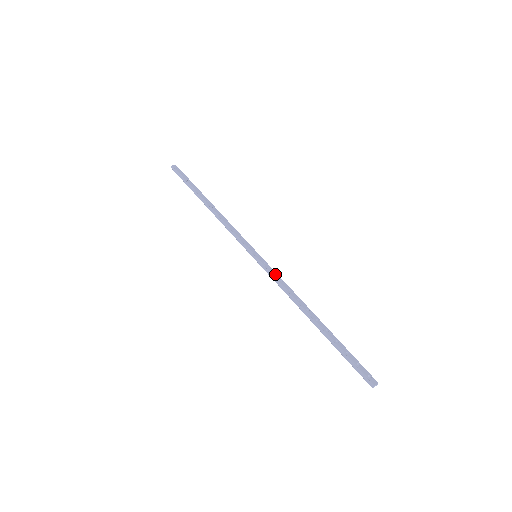
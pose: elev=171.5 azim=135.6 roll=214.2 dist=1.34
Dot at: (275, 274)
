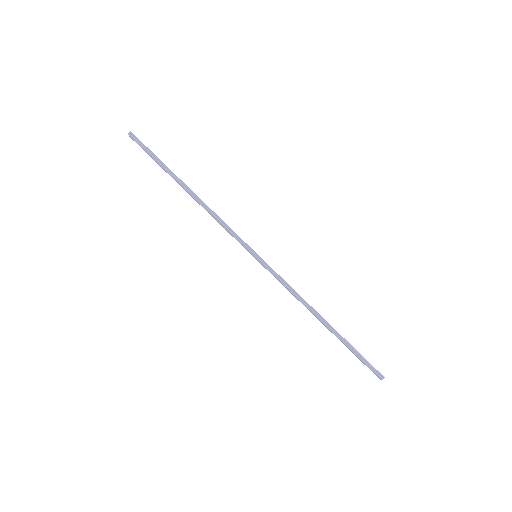
Dot at: (280, 276)
